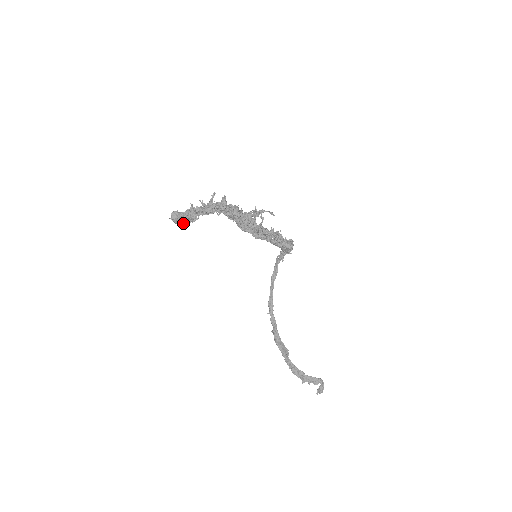
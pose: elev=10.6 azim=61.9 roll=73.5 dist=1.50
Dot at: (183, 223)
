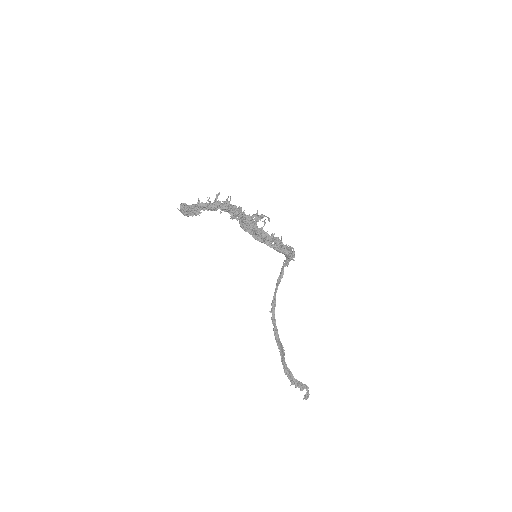
Dot at: (188, 215)
